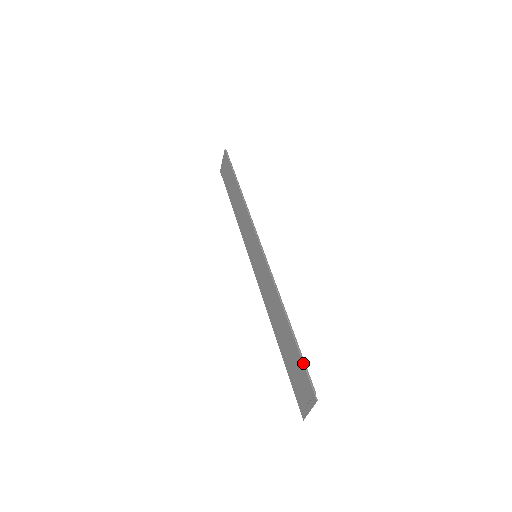
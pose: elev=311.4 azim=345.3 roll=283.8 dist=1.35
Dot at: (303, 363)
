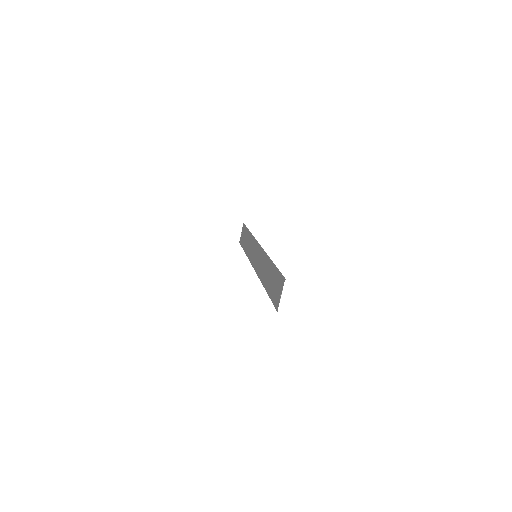
Dot at: (278, 271)
